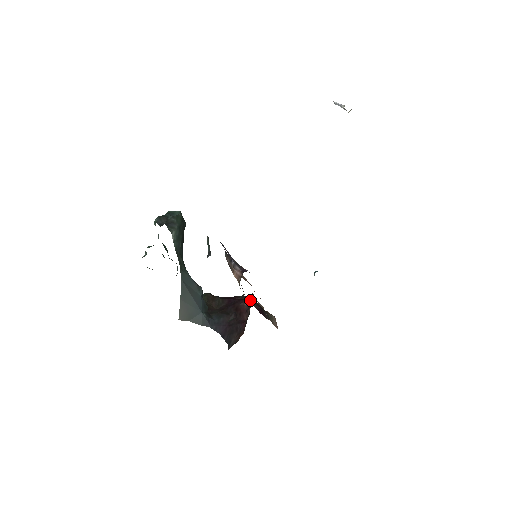
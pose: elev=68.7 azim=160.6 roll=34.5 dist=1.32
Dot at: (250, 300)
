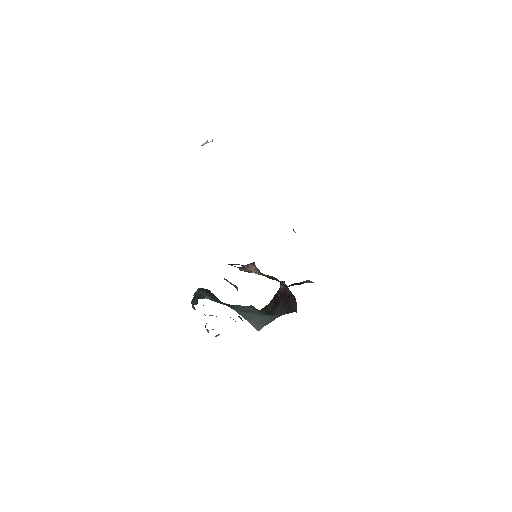
Dot at: occluded
